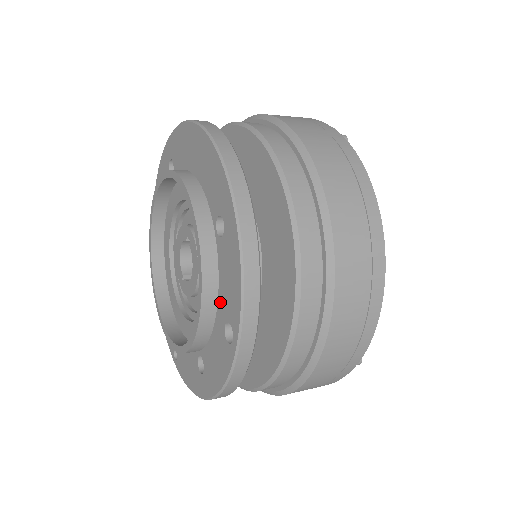
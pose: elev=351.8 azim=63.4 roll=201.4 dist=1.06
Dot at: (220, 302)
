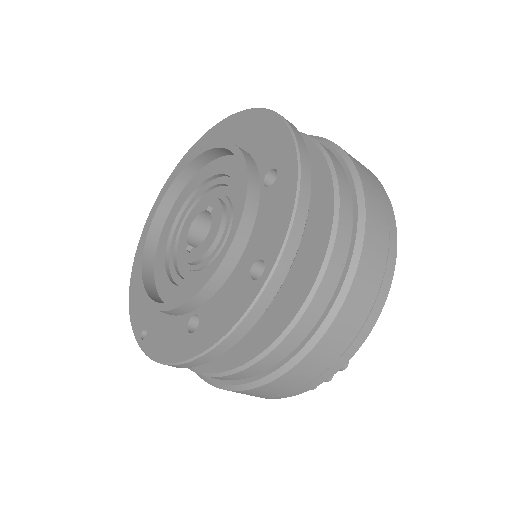
Dot at: (251, 245)
